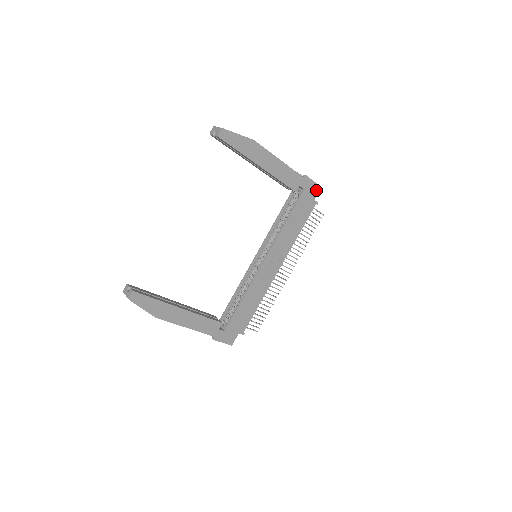
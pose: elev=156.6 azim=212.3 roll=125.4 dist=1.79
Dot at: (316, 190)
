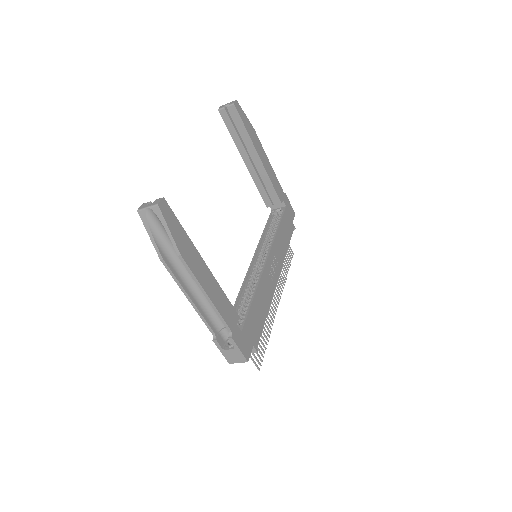
Dot at: (292, 214)
